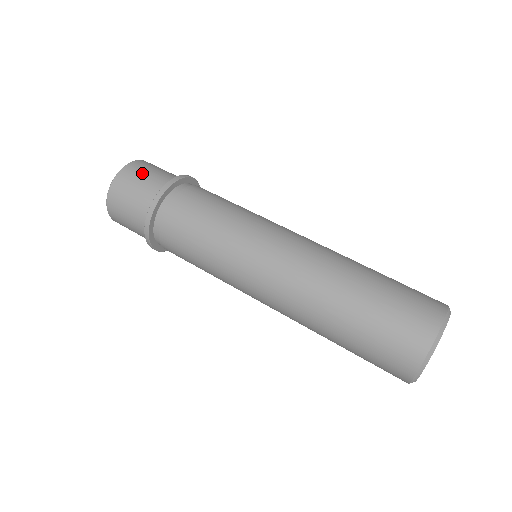
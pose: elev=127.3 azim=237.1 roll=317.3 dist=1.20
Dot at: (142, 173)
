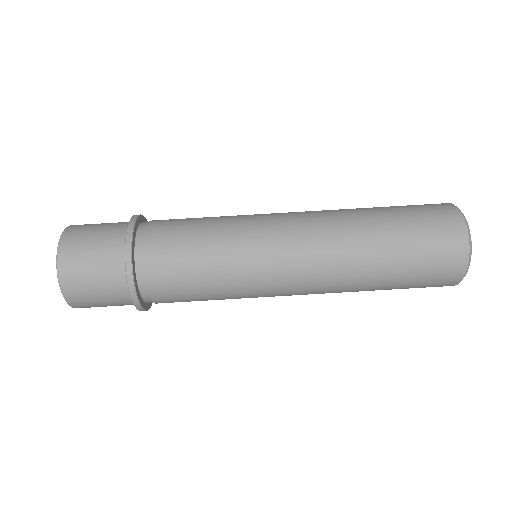
Dot at: (87, 286)
